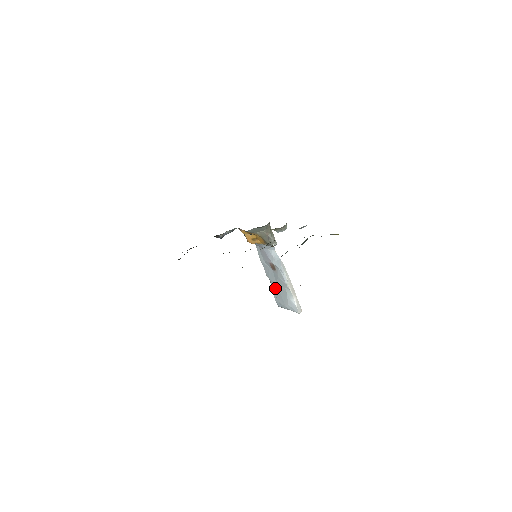
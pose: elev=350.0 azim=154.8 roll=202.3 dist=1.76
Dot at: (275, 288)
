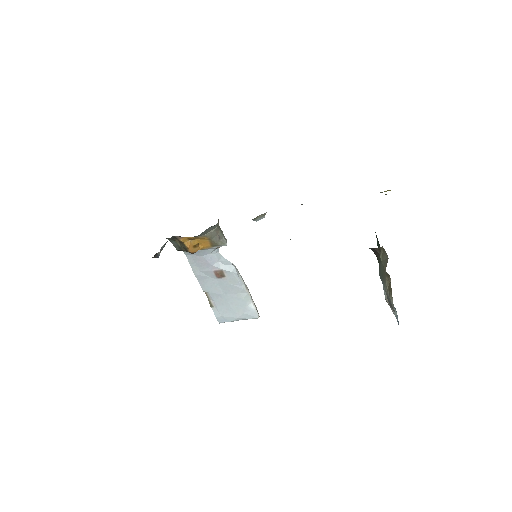
Dot at: (219, 301)
